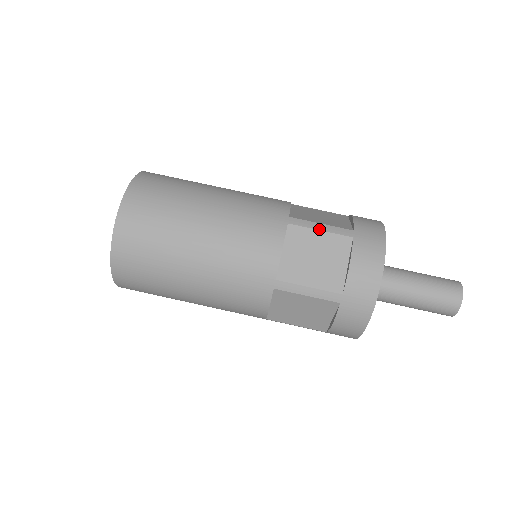
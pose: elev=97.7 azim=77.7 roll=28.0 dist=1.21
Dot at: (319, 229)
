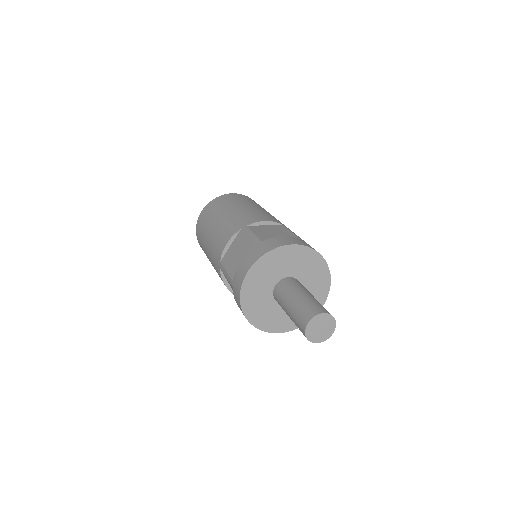
Dot at: (292, 232)
